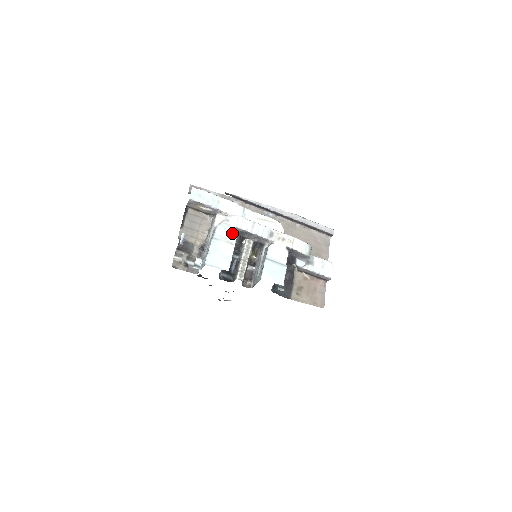
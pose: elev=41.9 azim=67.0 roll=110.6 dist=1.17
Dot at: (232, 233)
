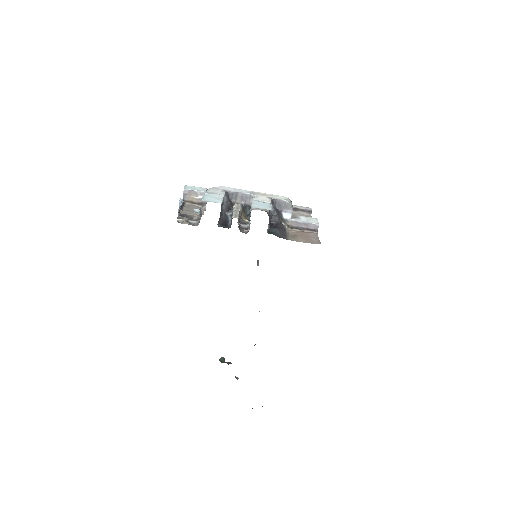
Dot at: (220, 192)
